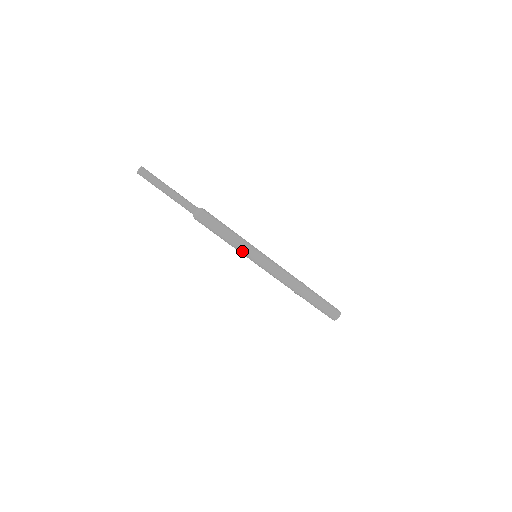
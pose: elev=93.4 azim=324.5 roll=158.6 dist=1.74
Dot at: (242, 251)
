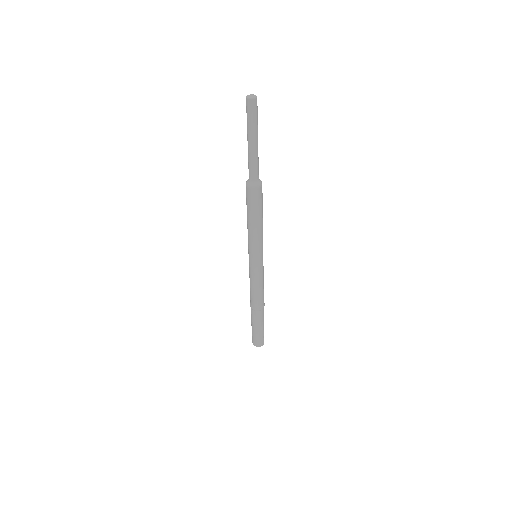
Dot at: (251, 245)
